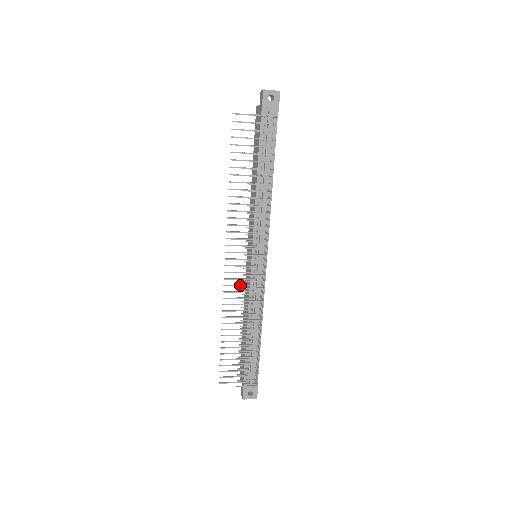
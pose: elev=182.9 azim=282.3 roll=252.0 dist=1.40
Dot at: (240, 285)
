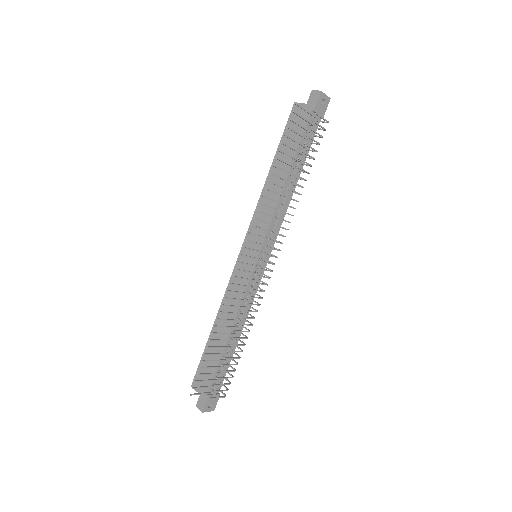
Dot at: (243, 285)
